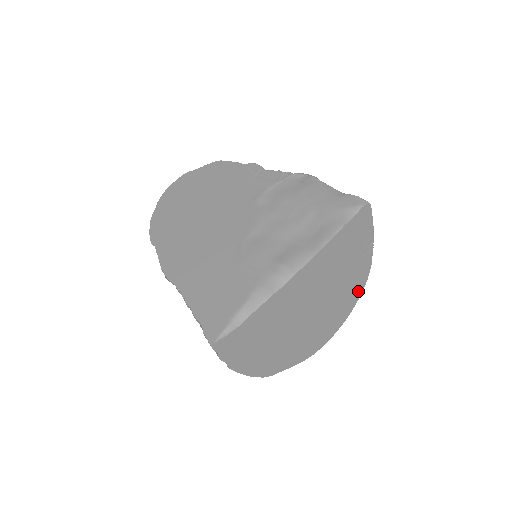
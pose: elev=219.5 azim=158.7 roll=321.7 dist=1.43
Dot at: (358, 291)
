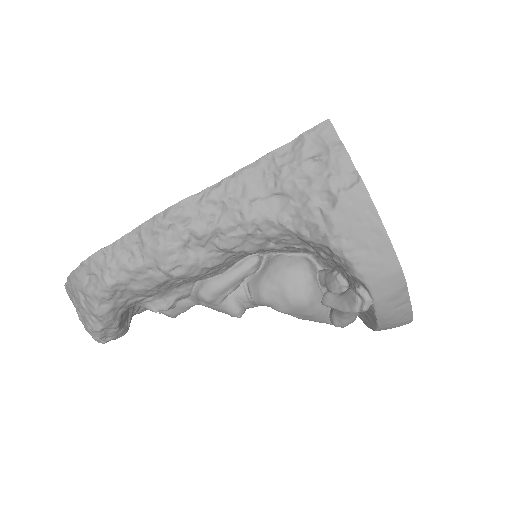
Dot at: occluded
